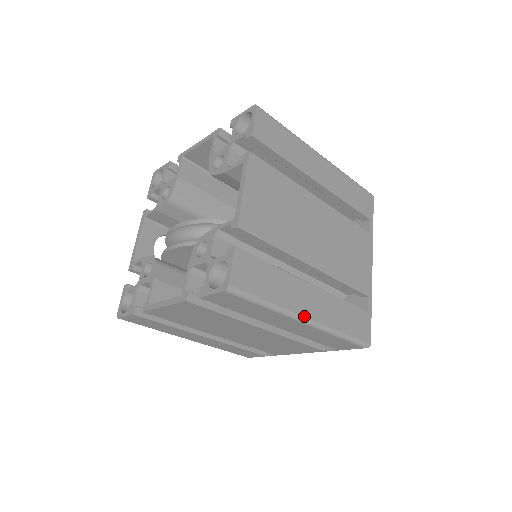
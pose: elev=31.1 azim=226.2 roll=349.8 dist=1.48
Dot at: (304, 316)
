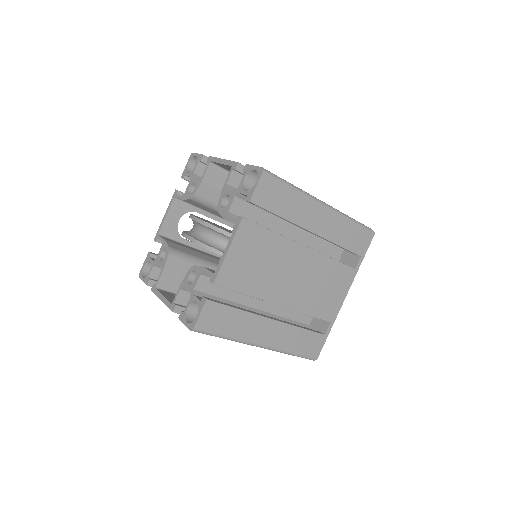
Dot at: (257, 344)
